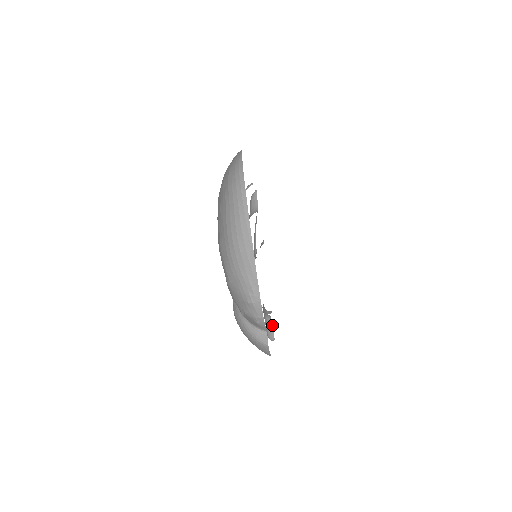
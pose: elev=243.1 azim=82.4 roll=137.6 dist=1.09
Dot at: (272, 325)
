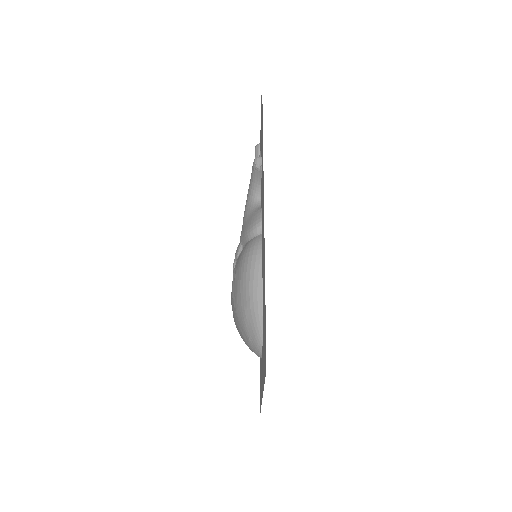
Dot at: occluded
